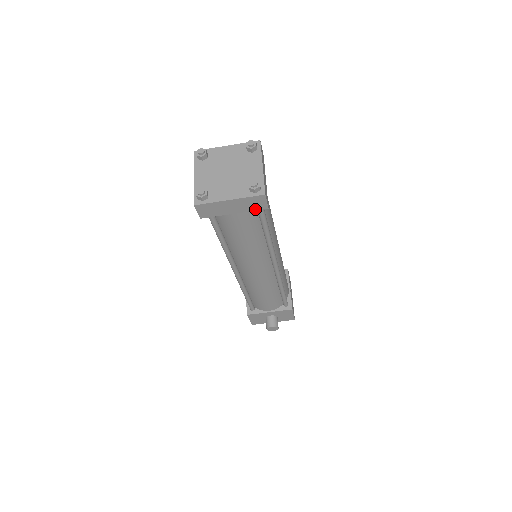
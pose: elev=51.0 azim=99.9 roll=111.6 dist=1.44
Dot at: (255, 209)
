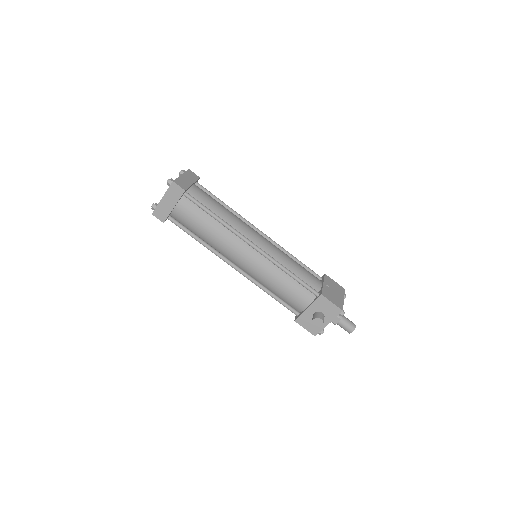
Dot at: (180, 196)
